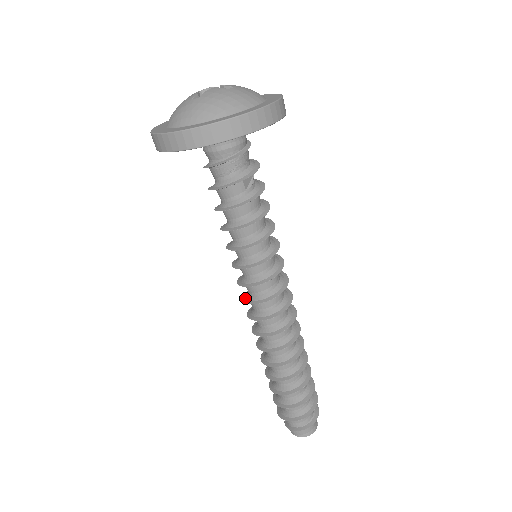
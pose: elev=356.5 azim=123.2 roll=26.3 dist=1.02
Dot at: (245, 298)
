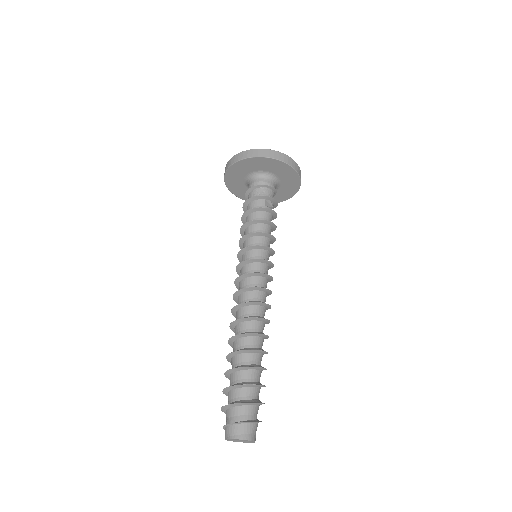
Dot at: (237, 281)
